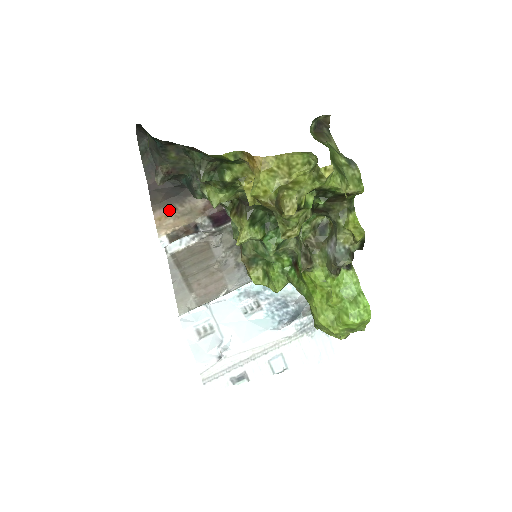
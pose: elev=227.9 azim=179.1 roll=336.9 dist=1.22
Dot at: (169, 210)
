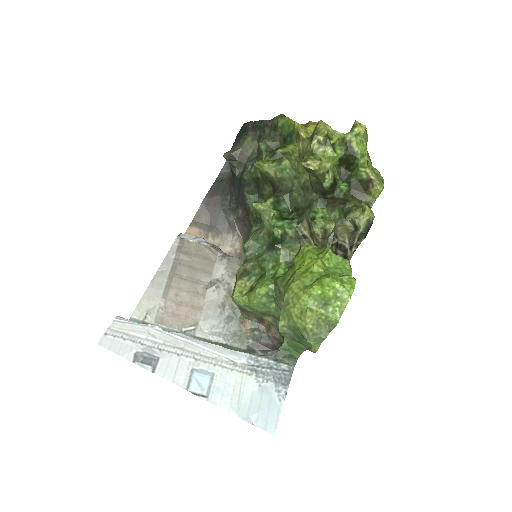
Dot at: (201, 234)
